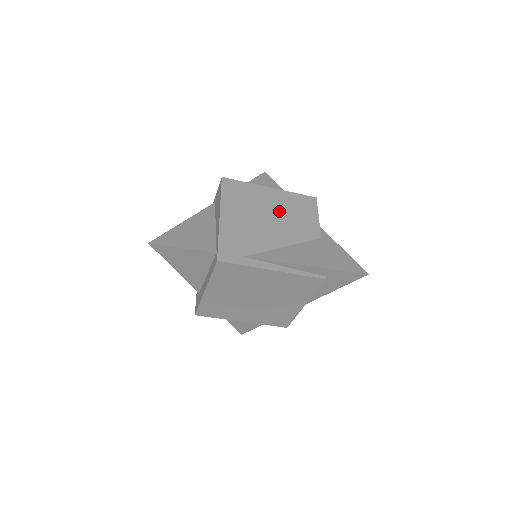
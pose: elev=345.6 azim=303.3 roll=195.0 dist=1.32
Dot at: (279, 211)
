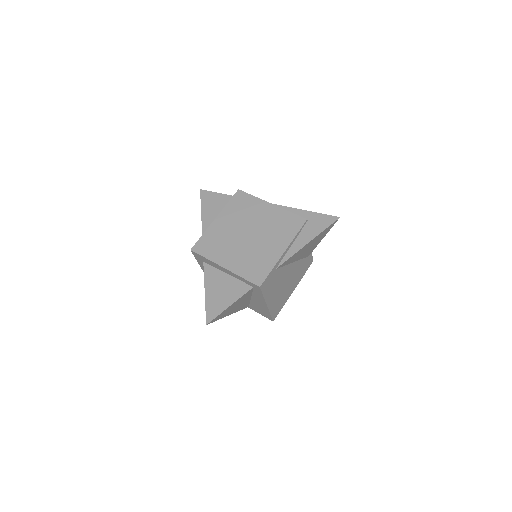
Dot at: occluded
